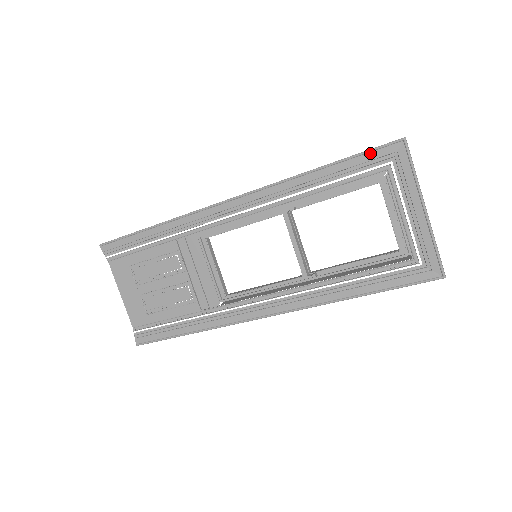
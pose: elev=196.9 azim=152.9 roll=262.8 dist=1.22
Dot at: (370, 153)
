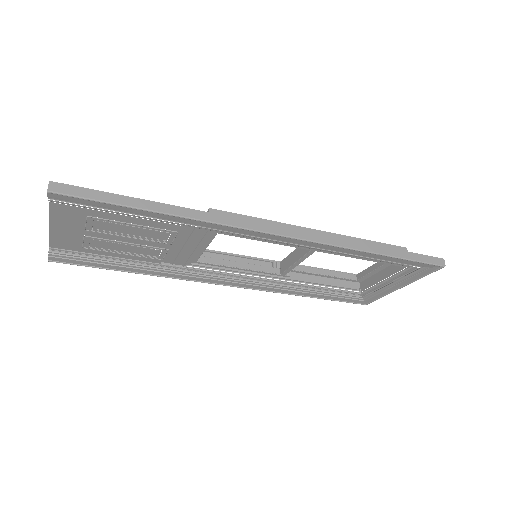
Dot at: (418, 262)
